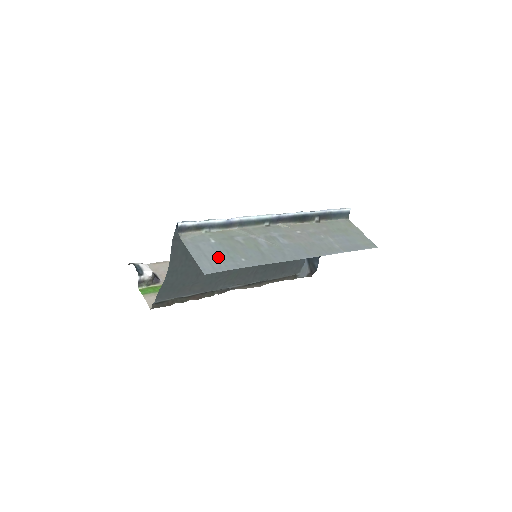
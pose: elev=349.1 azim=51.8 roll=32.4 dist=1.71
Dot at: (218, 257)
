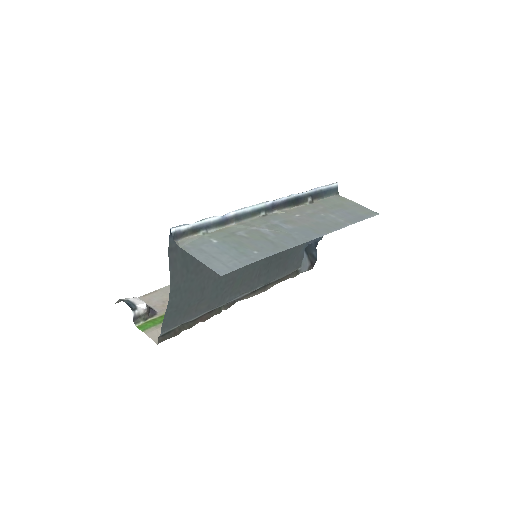
Dot at: (228, 255)
